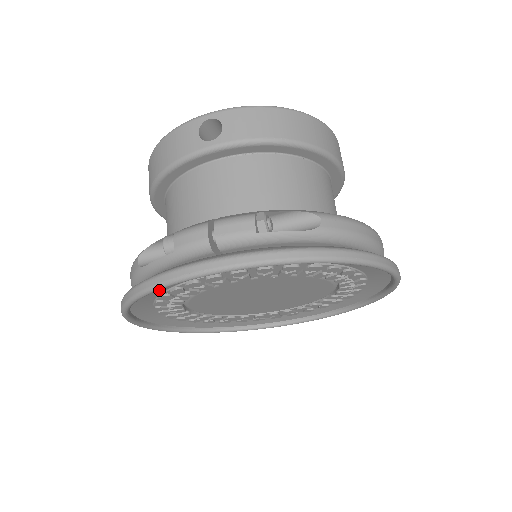
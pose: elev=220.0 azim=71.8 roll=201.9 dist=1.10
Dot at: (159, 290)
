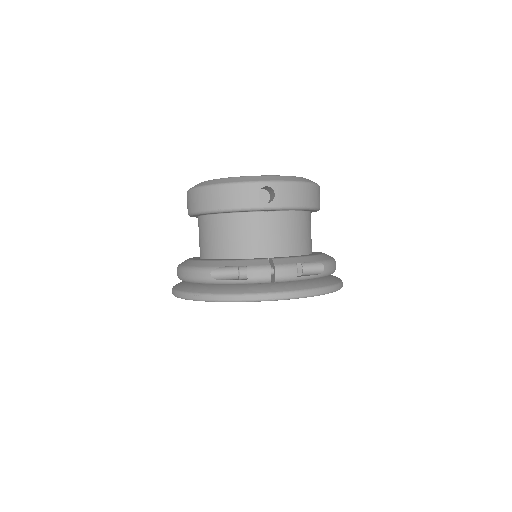
Dot at: occluded
